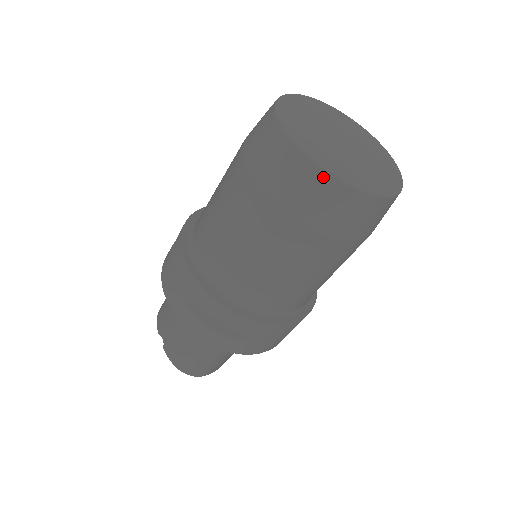
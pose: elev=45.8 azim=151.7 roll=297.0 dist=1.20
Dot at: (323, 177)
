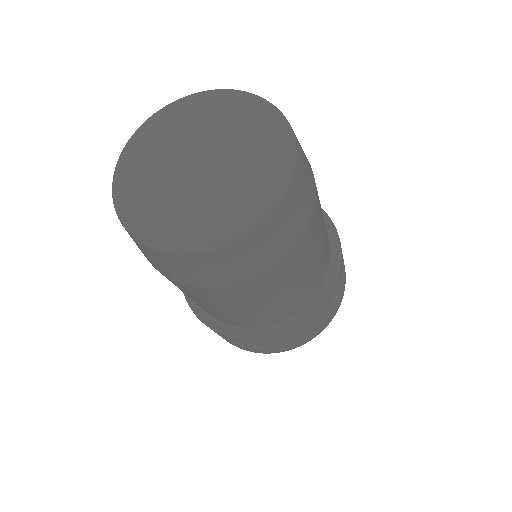
Dot at: (154, 252)
